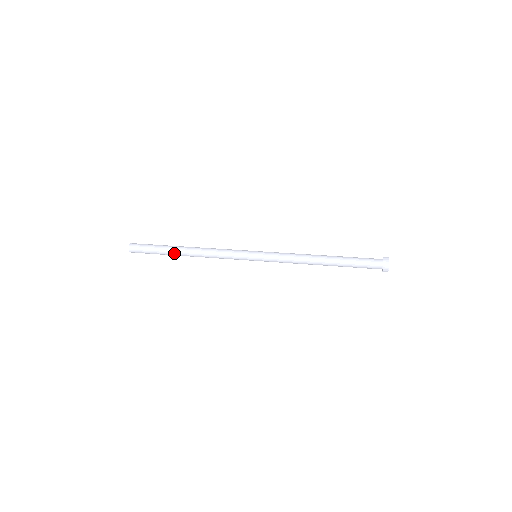
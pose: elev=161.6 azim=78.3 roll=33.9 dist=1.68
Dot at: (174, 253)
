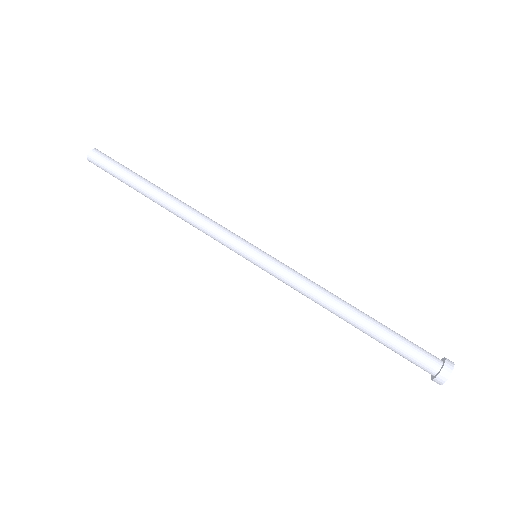
Dot at: (145, 191)
